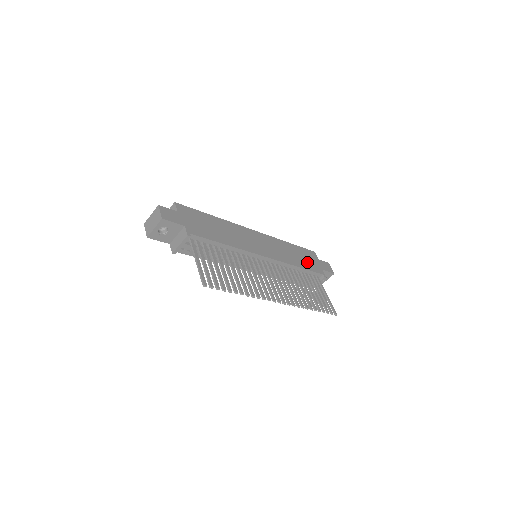
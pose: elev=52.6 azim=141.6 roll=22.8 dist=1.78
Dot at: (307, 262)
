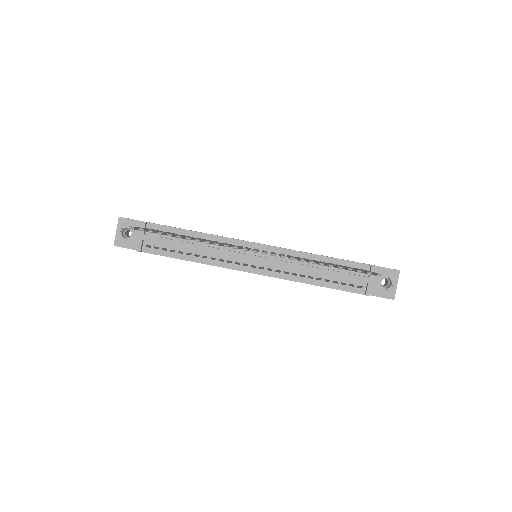
Dot at: occluded
